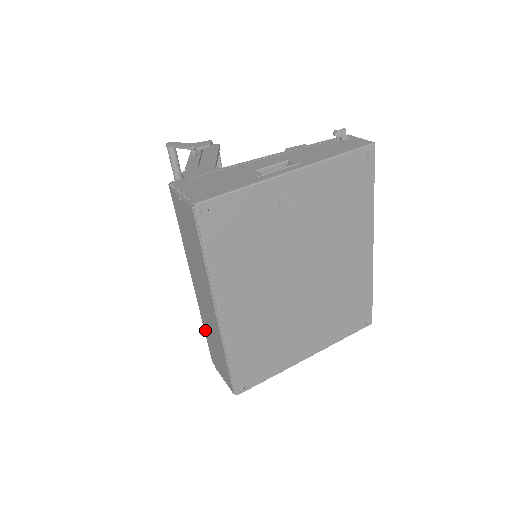
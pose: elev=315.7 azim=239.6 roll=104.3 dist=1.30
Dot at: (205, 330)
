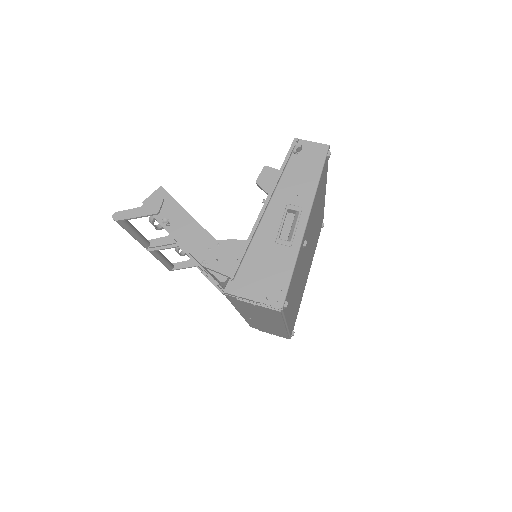
Dot at: occluded
